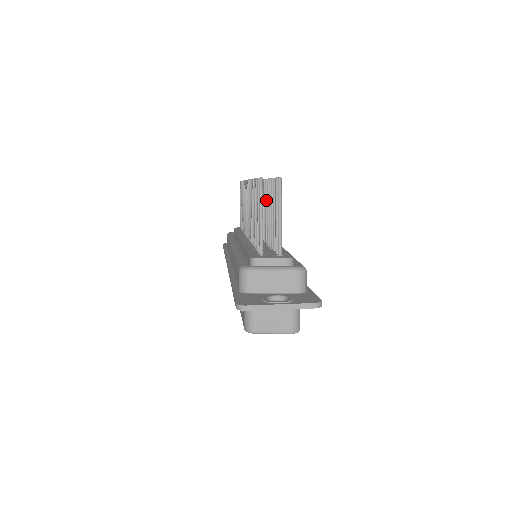
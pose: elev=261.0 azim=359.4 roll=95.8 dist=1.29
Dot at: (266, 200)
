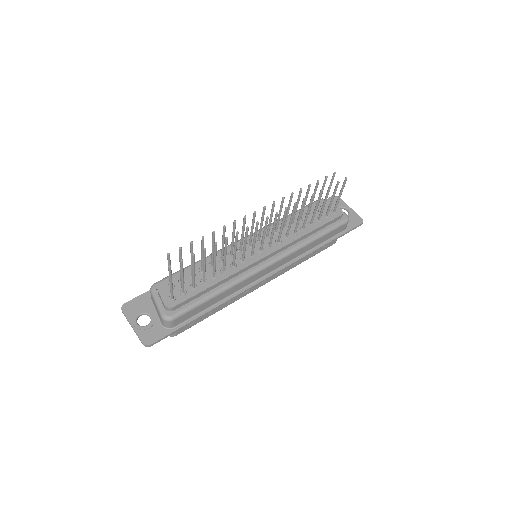
Dot at: (235, 244)
